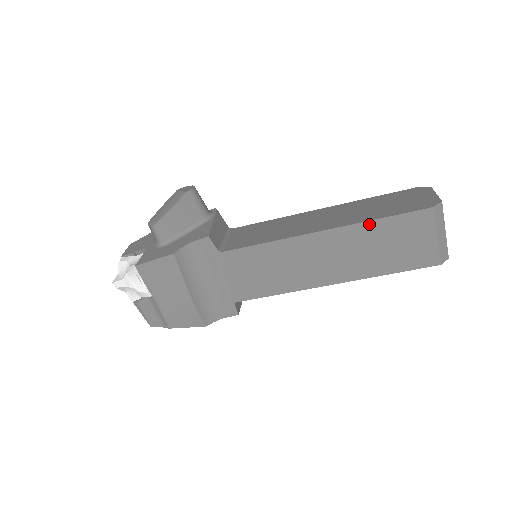
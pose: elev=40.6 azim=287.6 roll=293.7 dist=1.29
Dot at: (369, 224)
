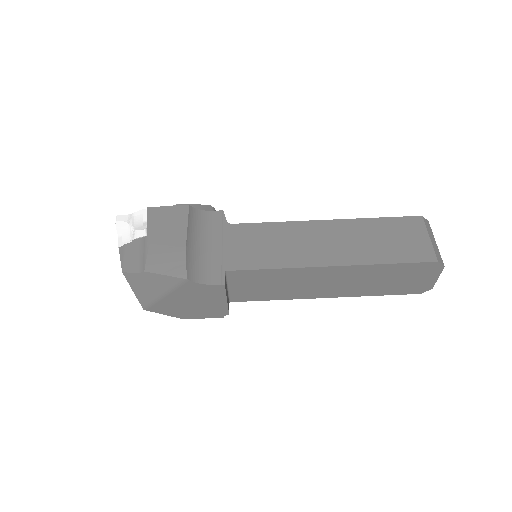
Dot at: (368, 220)
